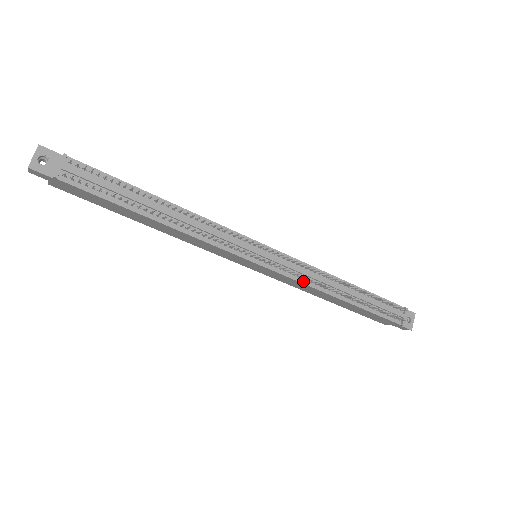
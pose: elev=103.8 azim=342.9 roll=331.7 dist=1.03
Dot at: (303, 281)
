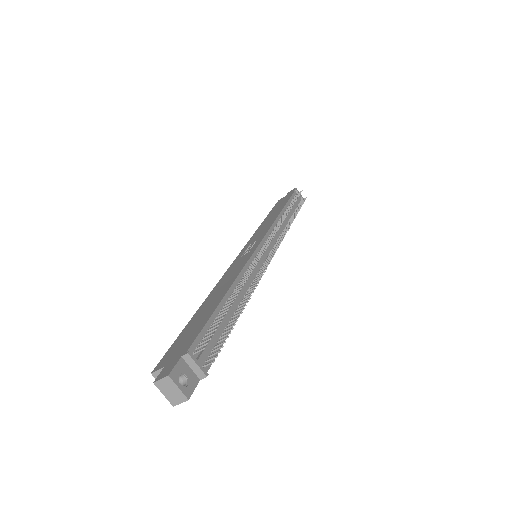
Dot at: occluded
